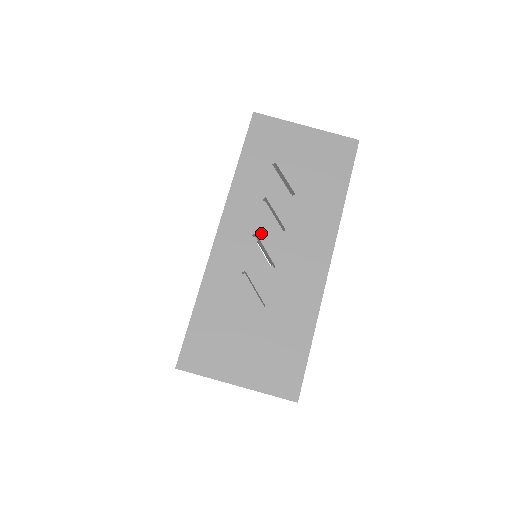
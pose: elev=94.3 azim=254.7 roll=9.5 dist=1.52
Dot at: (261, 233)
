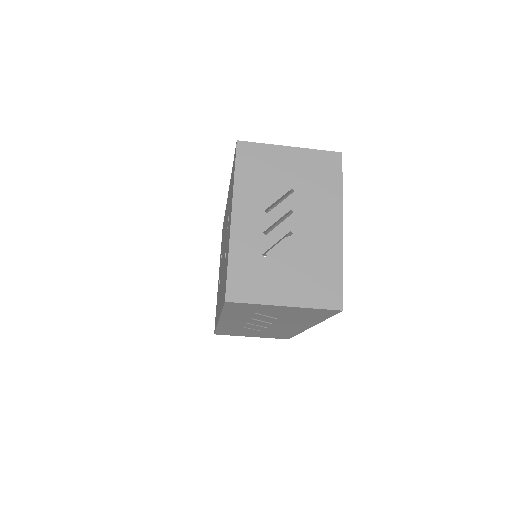
Dot at: (253, 323)
